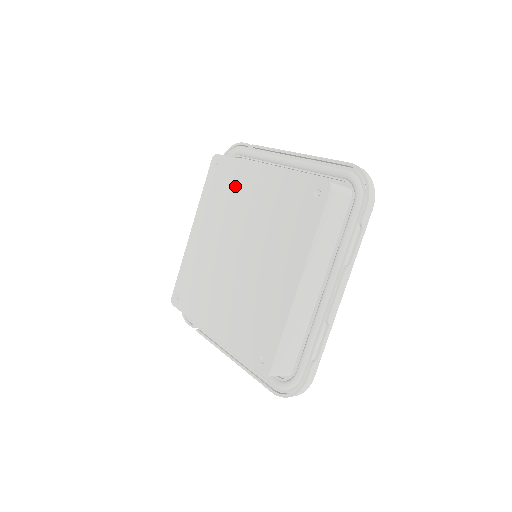
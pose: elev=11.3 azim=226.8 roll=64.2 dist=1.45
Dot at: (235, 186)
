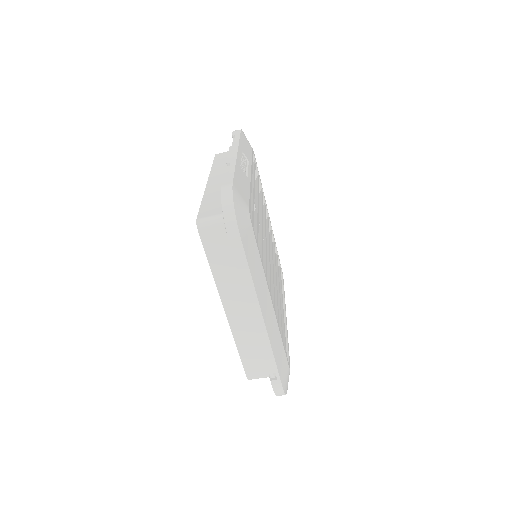
Dot at: occluded
